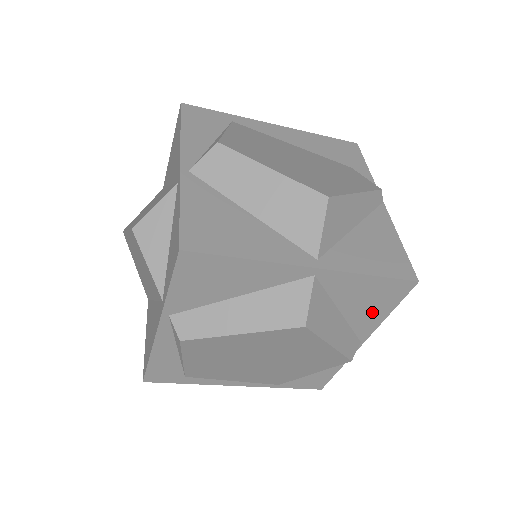
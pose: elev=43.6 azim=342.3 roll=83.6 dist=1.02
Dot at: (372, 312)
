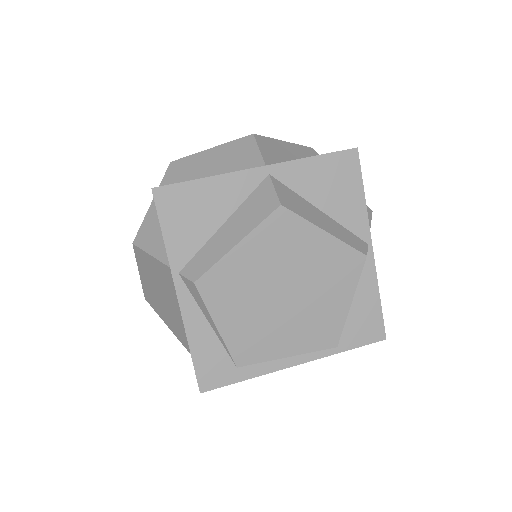
Dot at: (348, 200)
